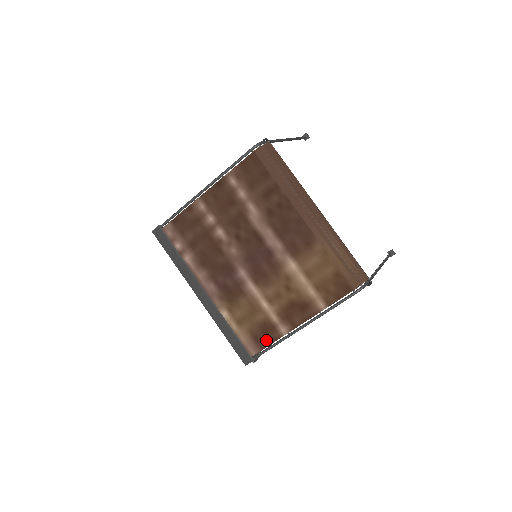
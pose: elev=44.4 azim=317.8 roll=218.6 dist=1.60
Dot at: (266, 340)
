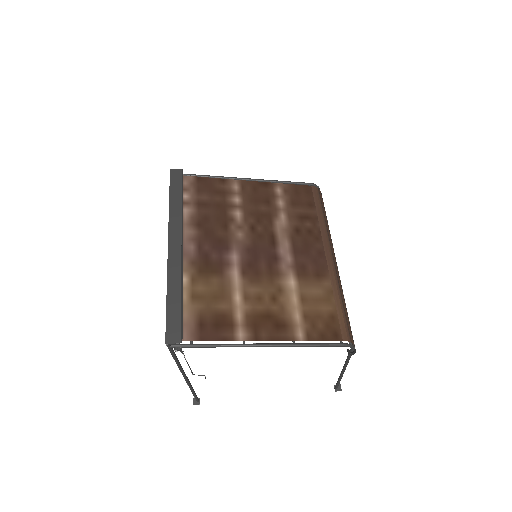
Dot at: (212, 333)
